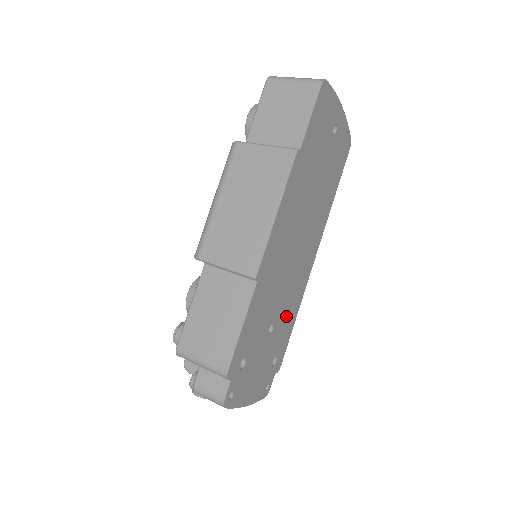
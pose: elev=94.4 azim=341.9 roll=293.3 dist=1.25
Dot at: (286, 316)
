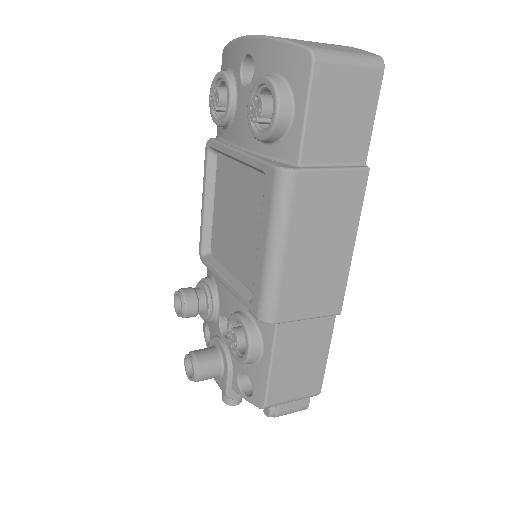
Dot at: occluded
